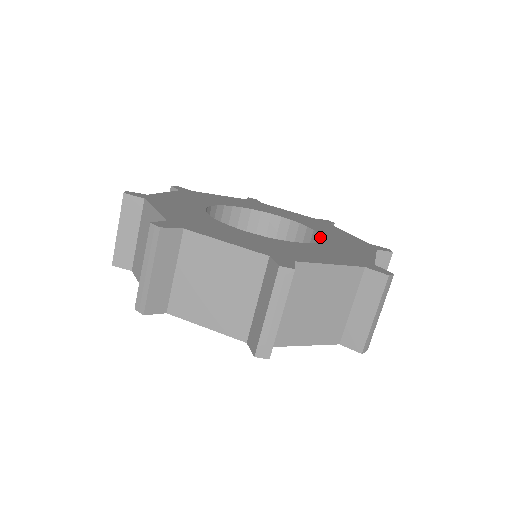
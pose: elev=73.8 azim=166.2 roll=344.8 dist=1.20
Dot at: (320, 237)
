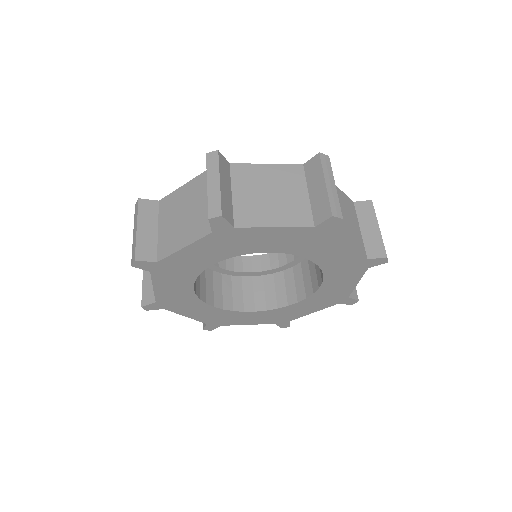
Dot at: occluded
